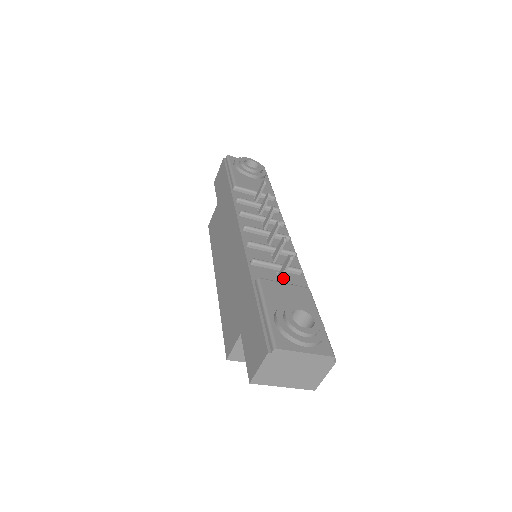
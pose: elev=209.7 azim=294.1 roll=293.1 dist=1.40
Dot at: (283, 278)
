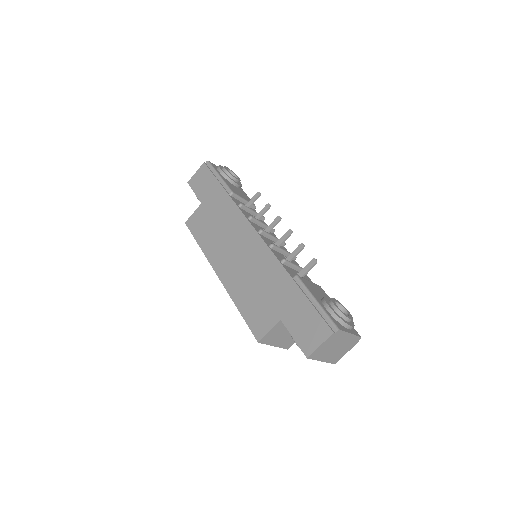
Dot at: (301, 276)
